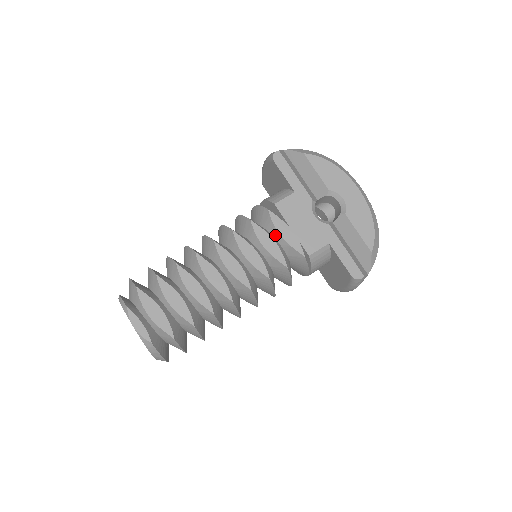
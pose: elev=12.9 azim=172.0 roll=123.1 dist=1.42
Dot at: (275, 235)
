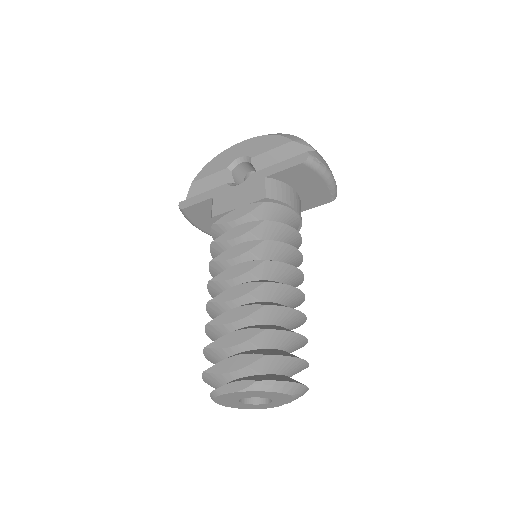
Dot at: (236, 225)
